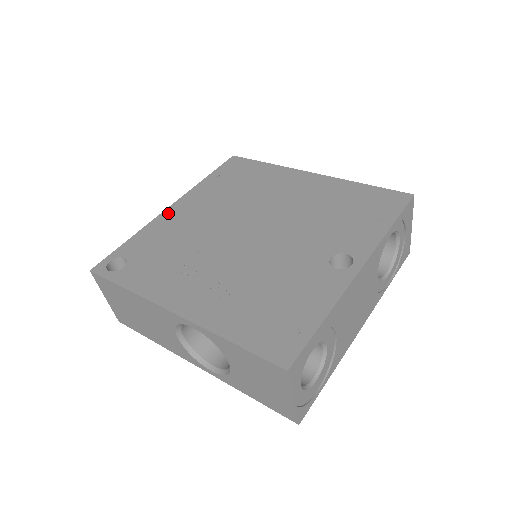
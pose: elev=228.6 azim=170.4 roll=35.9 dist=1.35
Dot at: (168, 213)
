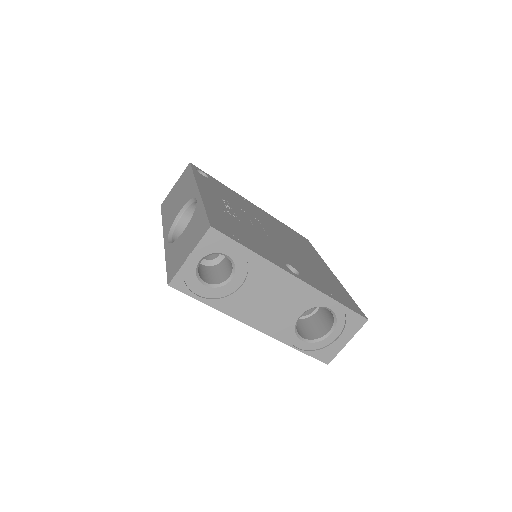
Dot at: (248, 201)
